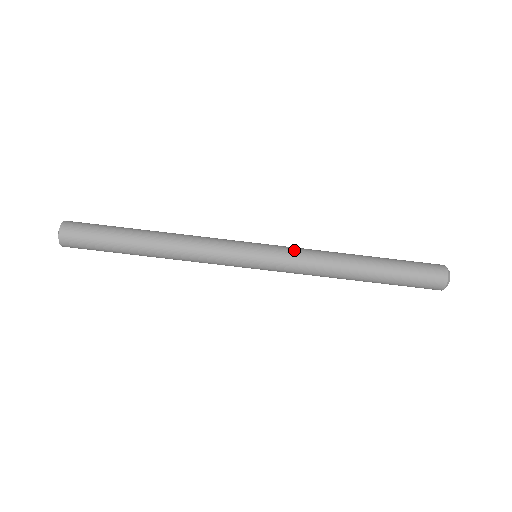
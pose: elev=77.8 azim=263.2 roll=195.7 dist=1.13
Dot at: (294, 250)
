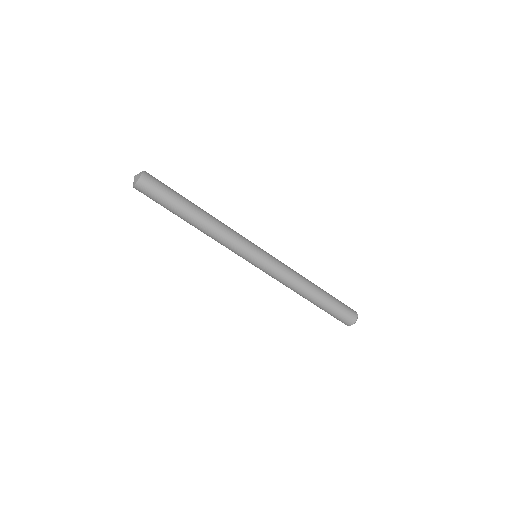
Dot at: (281, 266)
